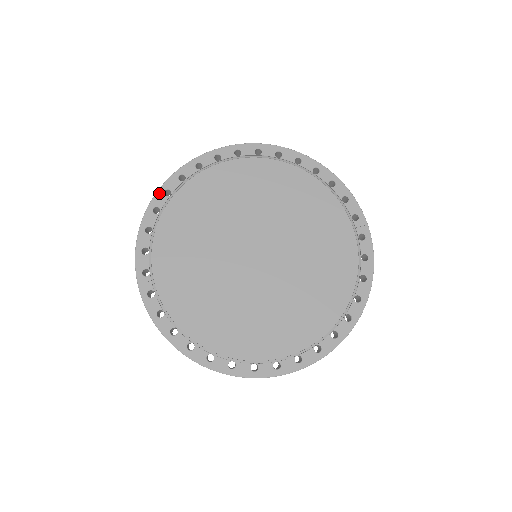
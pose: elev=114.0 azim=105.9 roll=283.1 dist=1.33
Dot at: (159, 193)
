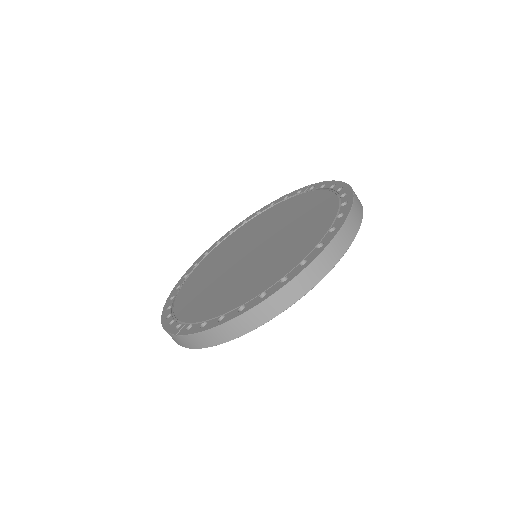
Dot at: (166, 303)
